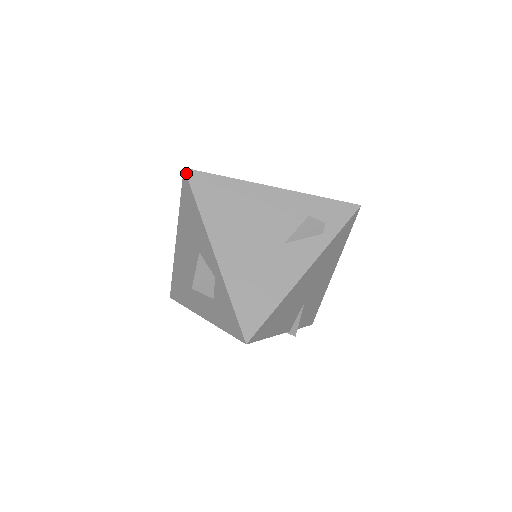
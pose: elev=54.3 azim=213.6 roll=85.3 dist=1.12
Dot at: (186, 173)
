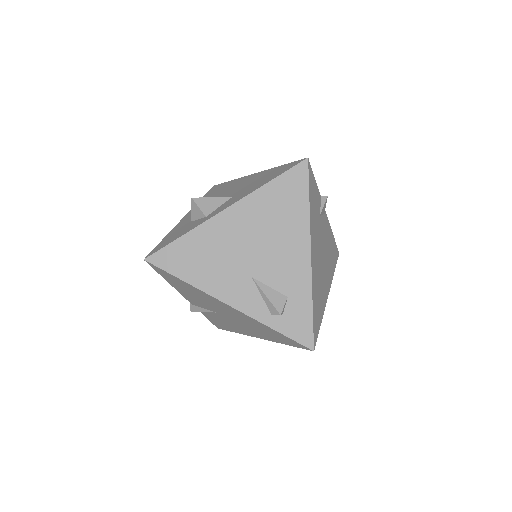
Dot at: (303, 161)
